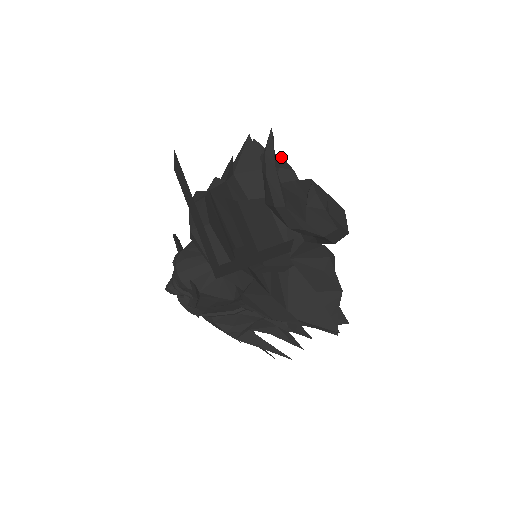
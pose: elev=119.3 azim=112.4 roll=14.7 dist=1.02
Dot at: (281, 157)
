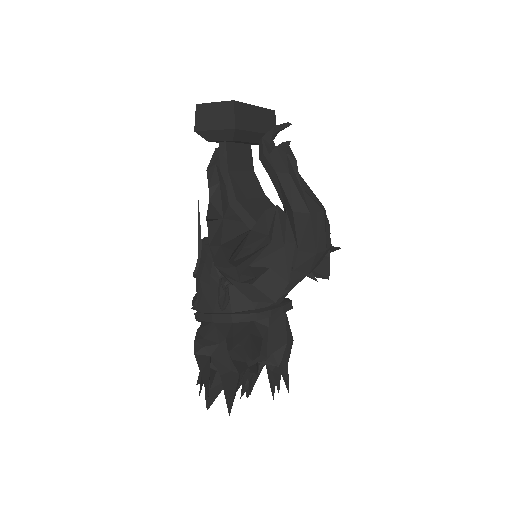
Dot at: (327, 219)
